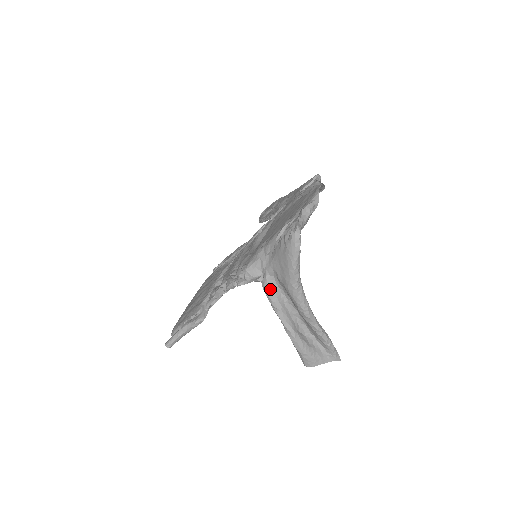
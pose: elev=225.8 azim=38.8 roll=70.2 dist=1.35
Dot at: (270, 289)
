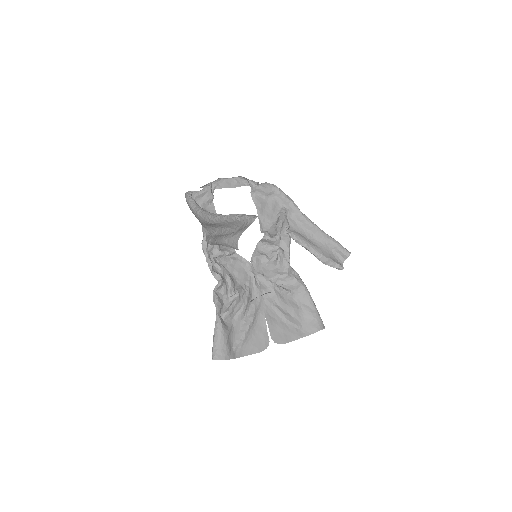
Dot at: (207, 238)
